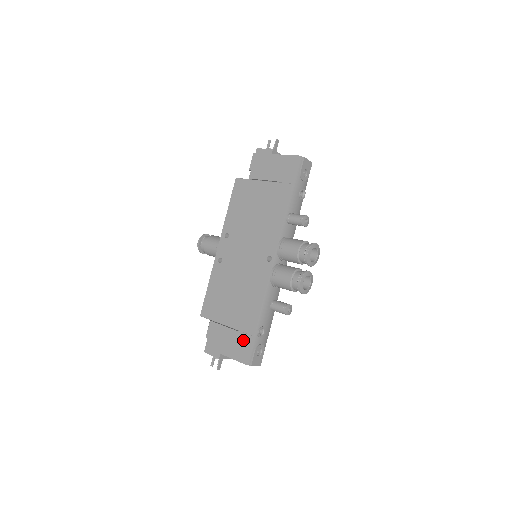
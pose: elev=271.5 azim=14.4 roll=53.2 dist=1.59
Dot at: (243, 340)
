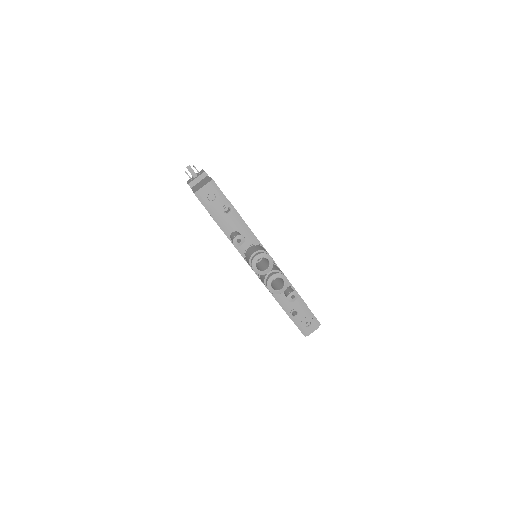
Dot at: occluded
